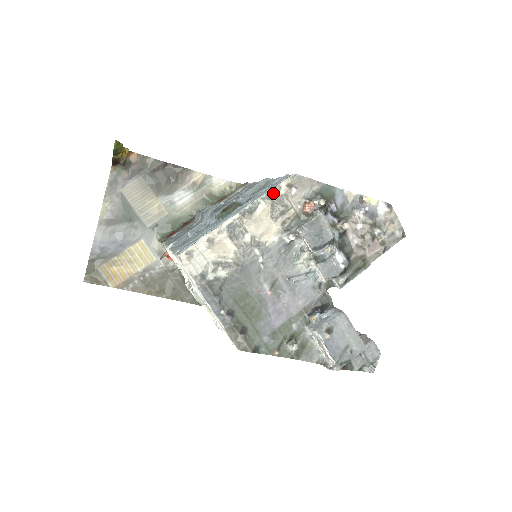
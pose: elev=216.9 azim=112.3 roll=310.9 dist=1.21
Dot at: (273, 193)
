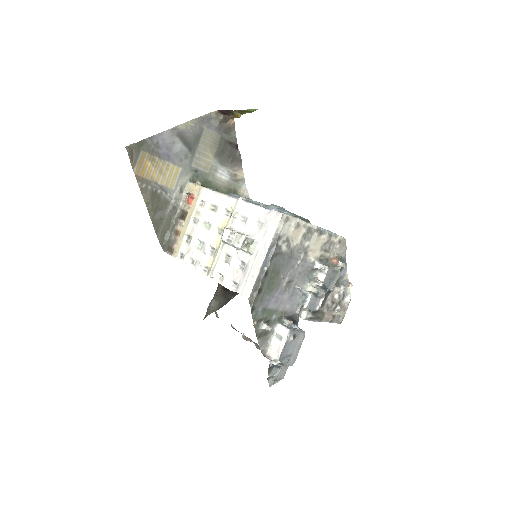
Dot at: (333, 236)
